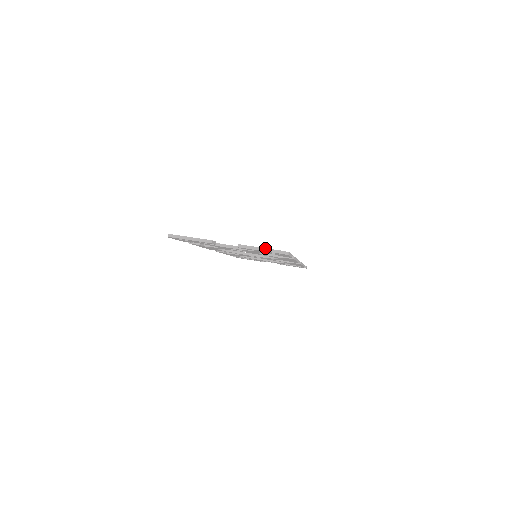
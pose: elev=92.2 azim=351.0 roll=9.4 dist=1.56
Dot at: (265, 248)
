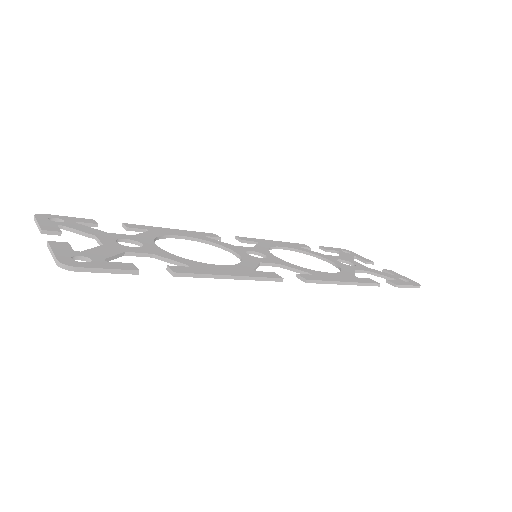
Dot at: (54, 253)
